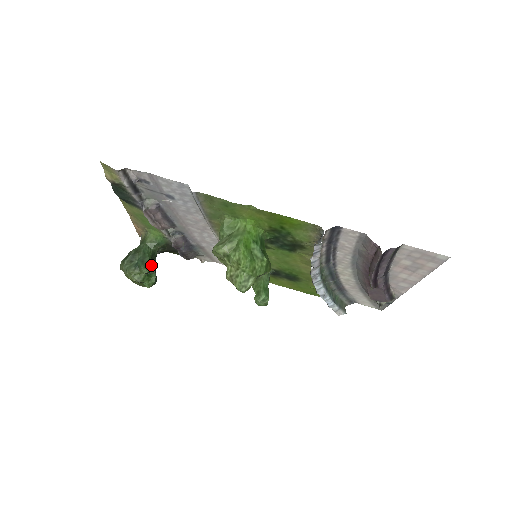
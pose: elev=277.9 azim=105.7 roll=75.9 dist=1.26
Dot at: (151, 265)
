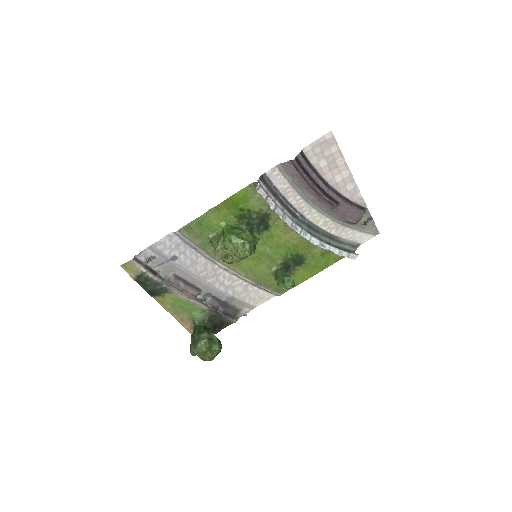
Dot at: (206, 330)
